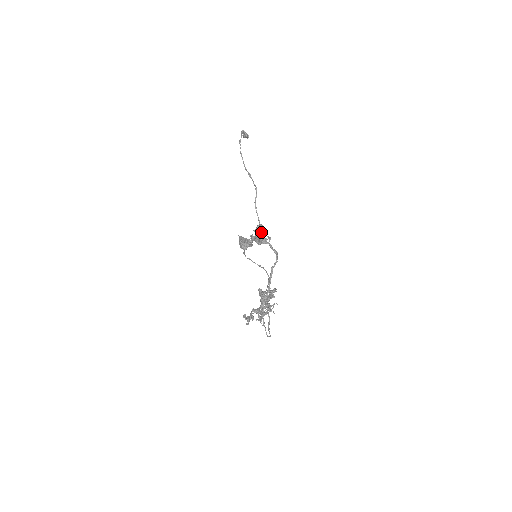
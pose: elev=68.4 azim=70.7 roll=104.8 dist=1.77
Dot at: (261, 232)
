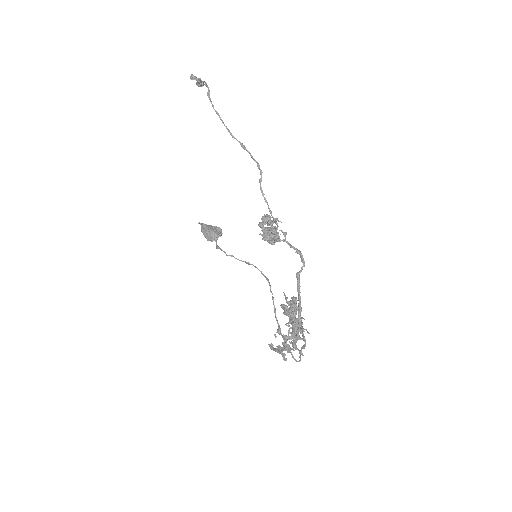
Dot at: (273, 227)
